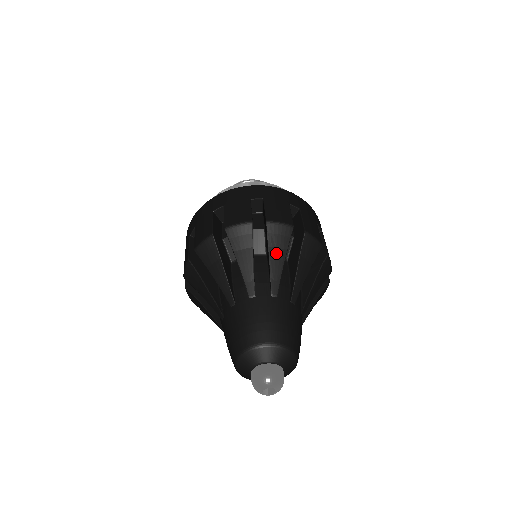
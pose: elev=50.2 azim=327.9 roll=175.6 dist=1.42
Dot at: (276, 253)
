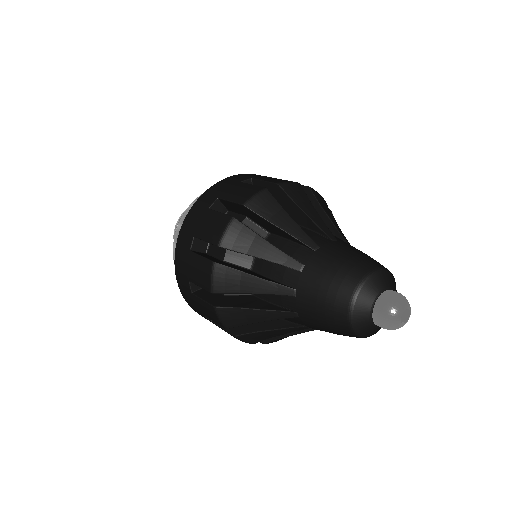
Dot at: (306, 206)
